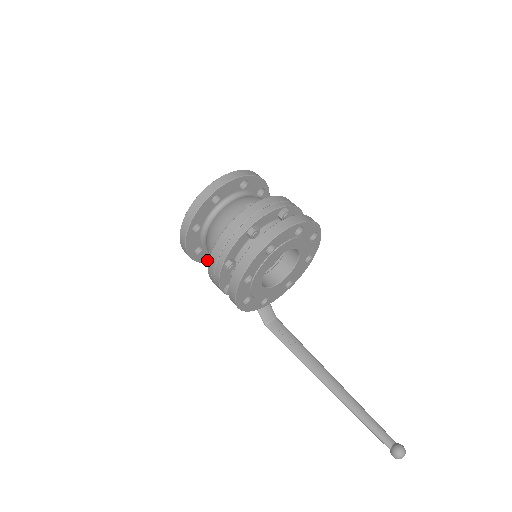
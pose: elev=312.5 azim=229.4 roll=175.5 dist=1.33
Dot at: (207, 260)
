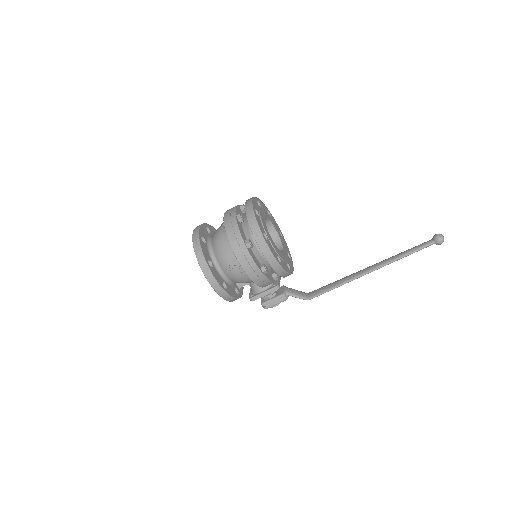
Dot at: (235, 296)
